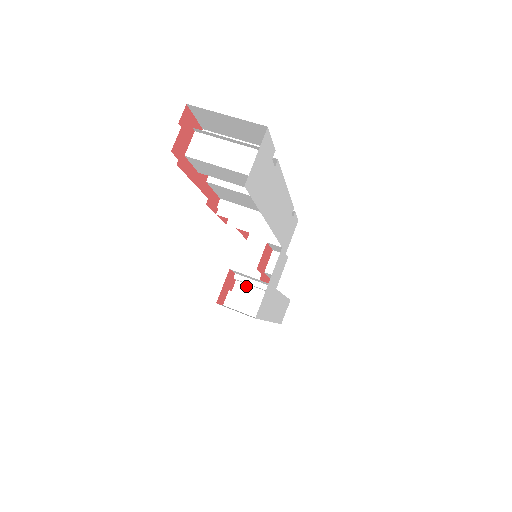
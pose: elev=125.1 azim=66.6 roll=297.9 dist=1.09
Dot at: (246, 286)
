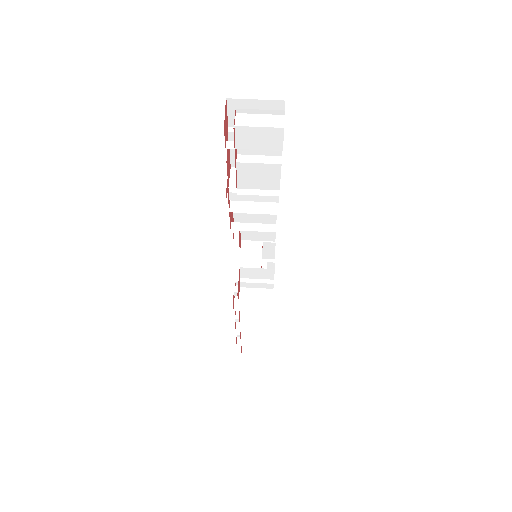
Dot at: (250, 289)
